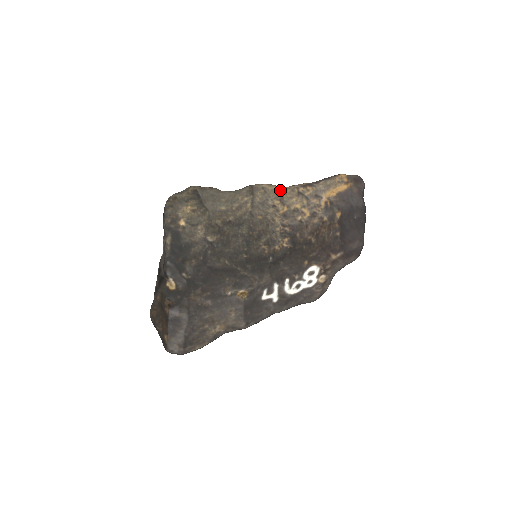
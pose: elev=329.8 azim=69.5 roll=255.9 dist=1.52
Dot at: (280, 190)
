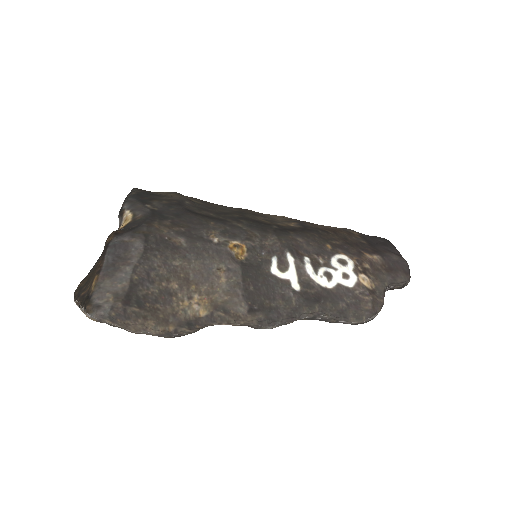
Dot at: (276, 215)
